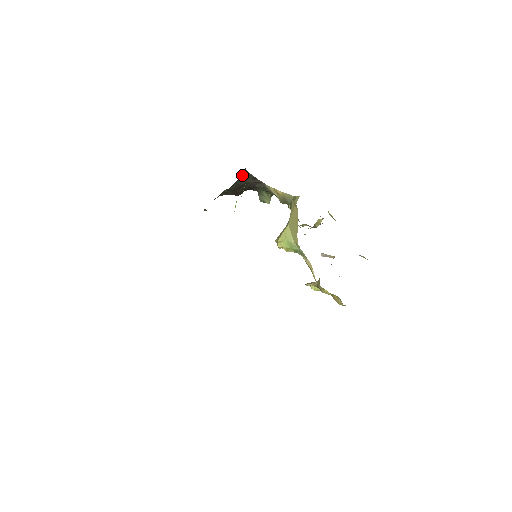
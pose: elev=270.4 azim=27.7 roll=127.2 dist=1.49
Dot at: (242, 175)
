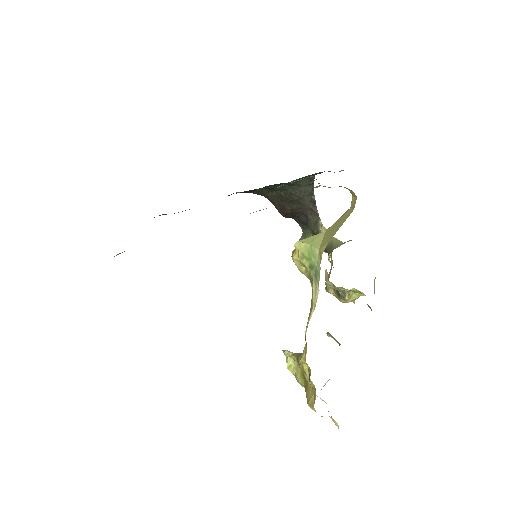
Dot at: (306, 183)
